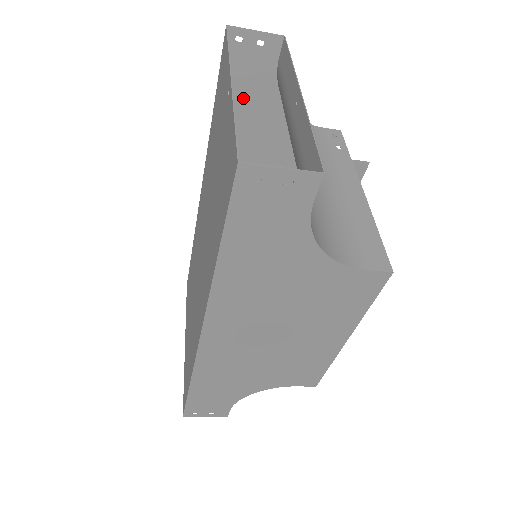
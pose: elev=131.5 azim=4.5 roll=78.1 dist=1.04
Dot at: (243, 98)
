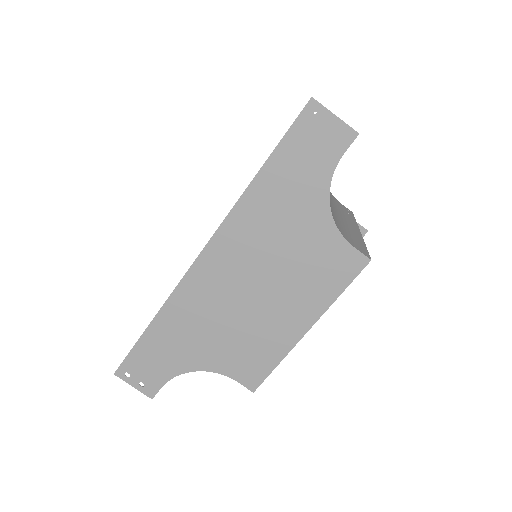
Dot at: occluded
